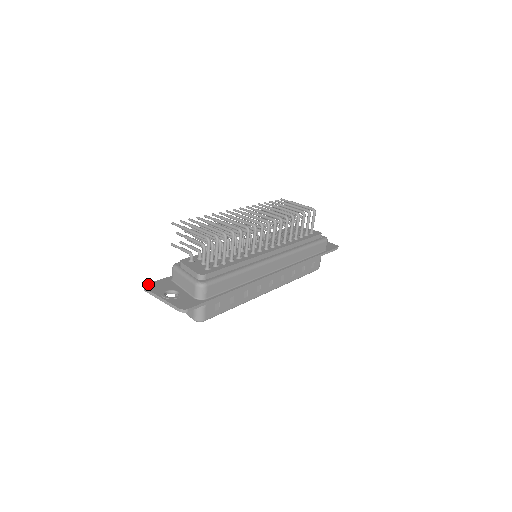
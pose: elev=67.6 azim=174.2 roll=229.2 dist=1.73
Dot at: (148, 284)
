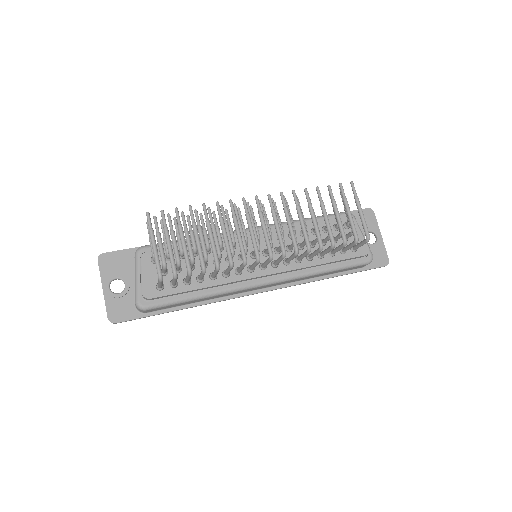
Dot at: (105, 254)
